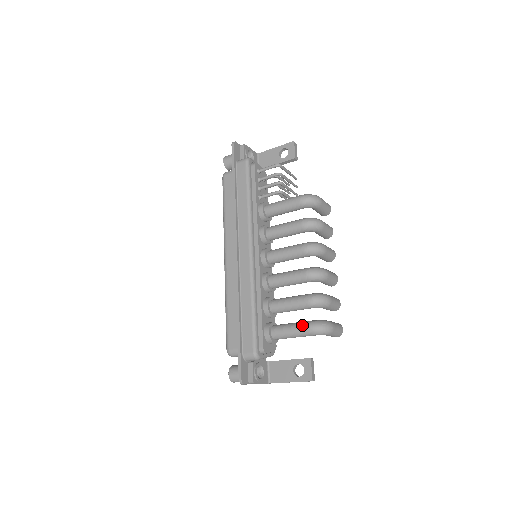
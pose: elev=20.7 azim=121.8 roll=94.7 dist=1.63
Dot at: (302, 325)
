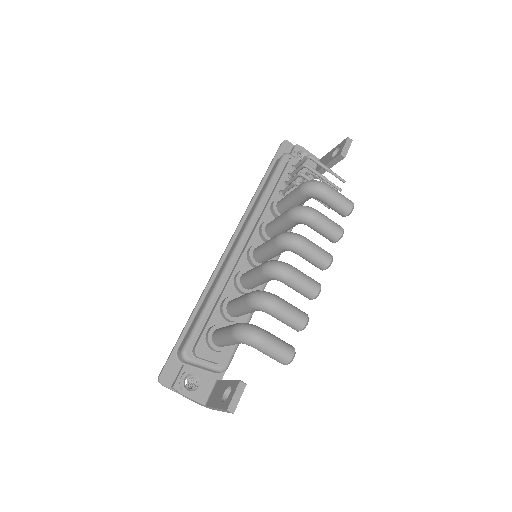
Dot at: (231, 325)
